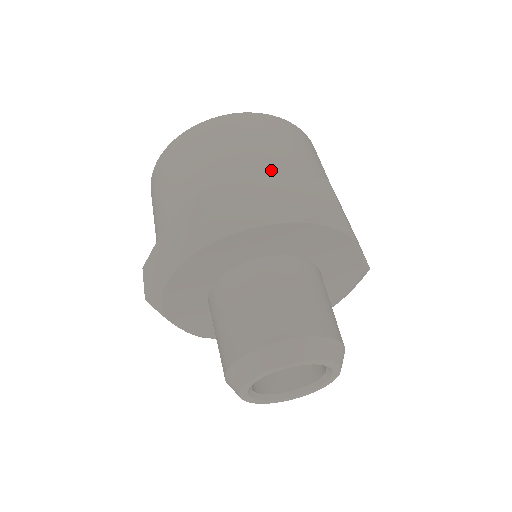
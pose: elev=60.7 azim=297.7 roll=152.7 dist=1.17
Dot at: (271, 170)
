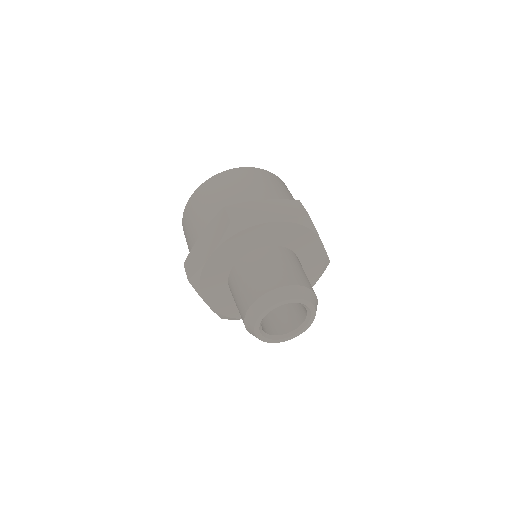
Dot at: (265, 196)
